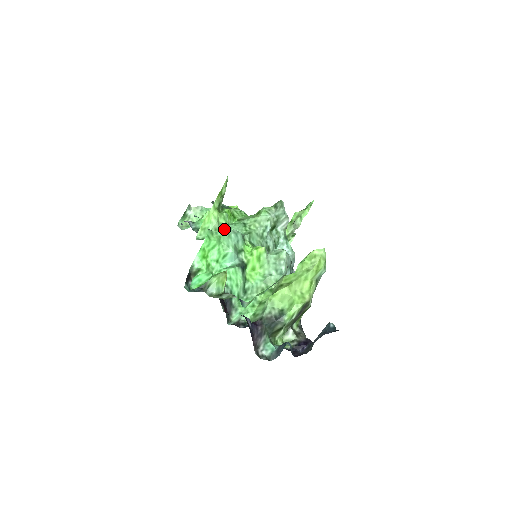
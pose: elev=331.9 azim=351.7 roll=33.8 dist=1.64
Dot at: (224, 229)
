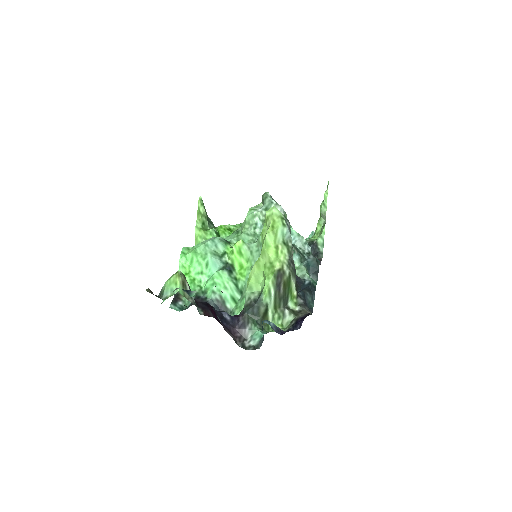
Dot at: occluded
